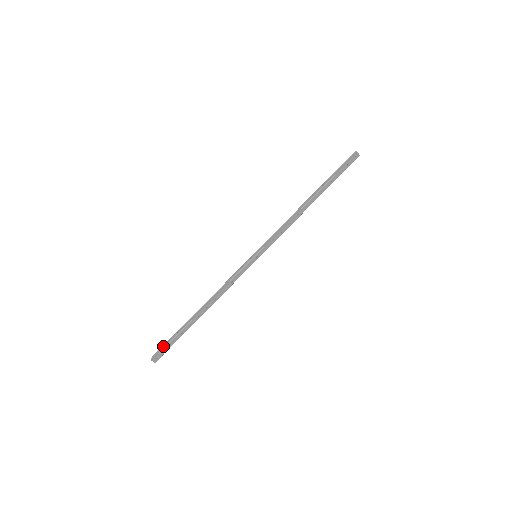
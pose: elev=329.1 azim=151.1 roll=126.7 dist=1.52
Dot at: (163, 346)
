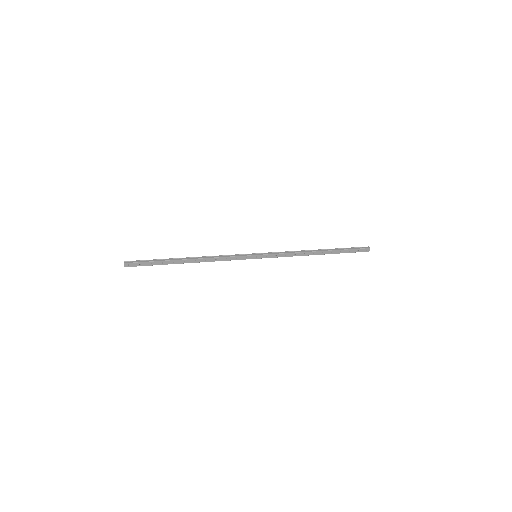
Dot at: (141, 260)
